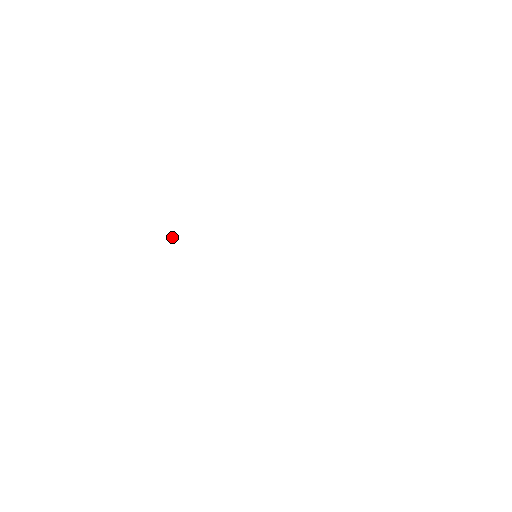
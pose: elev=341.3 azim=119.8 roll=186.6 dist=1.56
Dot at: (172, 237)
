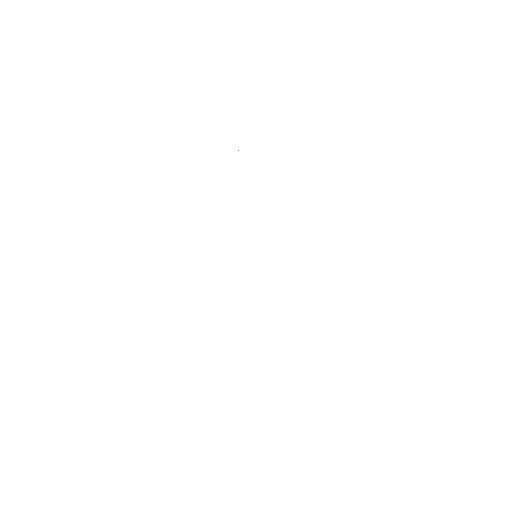
Dot at: occluded
